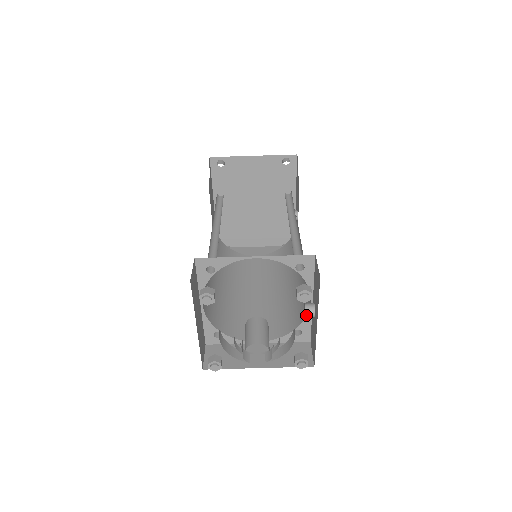
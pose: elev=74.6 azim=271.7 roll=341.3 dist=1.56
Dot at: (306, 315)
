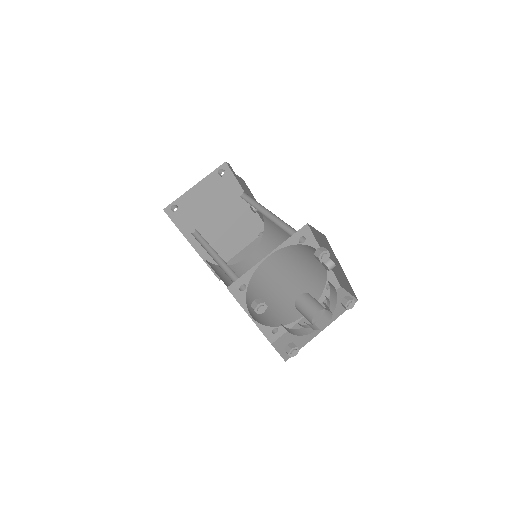
Dot at: (329, 269)
